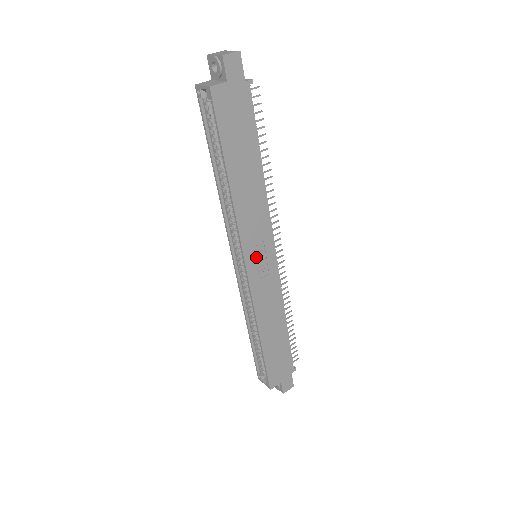
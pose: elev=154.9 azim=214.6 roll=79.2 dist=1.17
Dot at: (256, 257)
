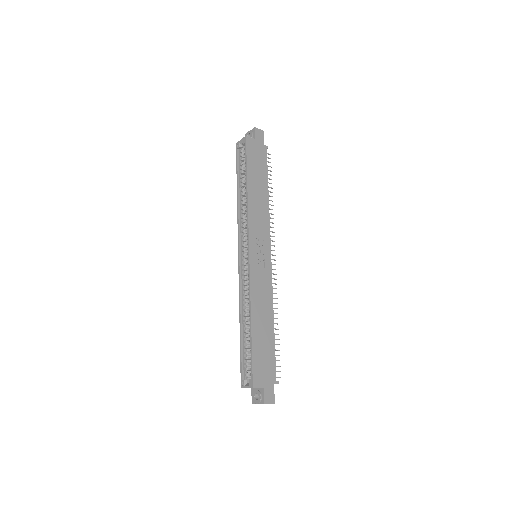
Dot at: (257, 248)
